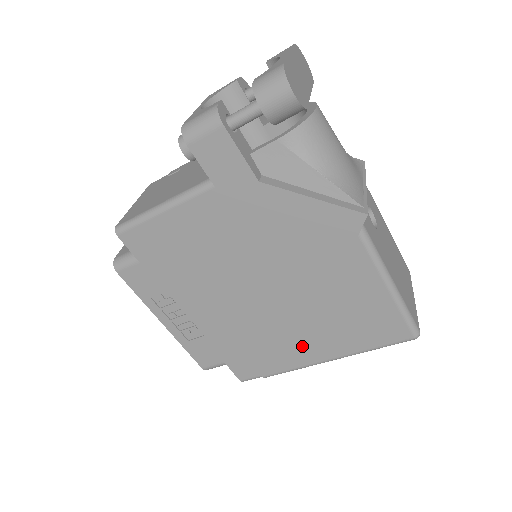
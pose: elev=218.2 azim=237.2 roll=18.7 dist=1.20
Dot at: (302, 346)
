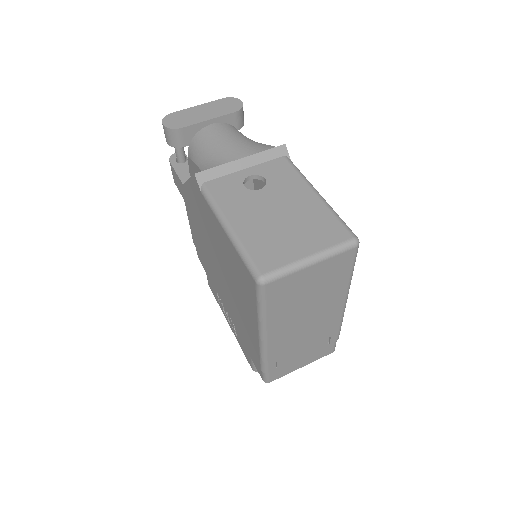
Dot at: (248, 322)
